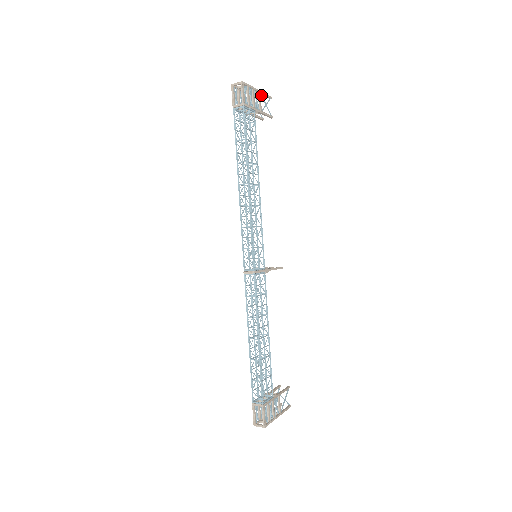
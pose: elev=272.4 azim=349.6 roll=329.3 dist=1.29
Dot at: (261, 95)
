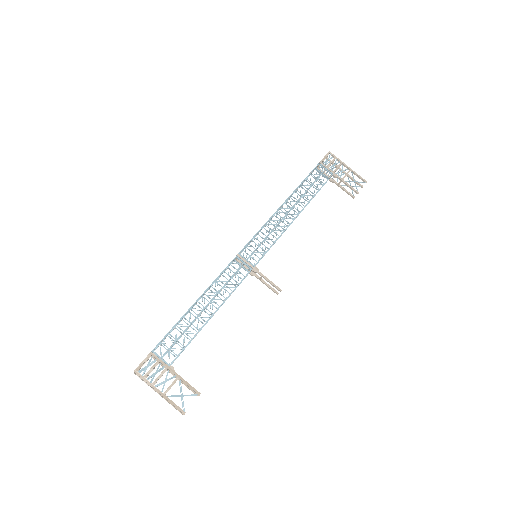
Dot at: (352, 173)
